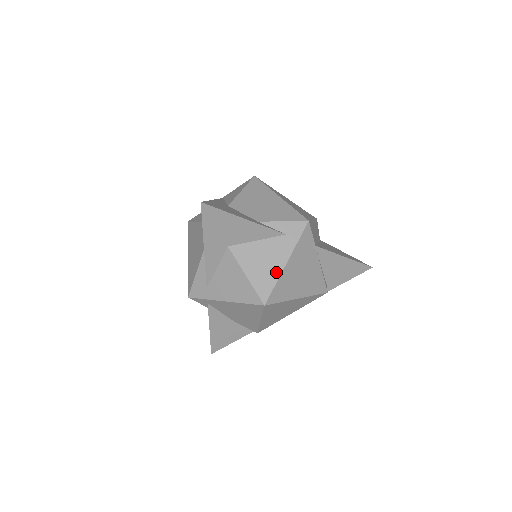
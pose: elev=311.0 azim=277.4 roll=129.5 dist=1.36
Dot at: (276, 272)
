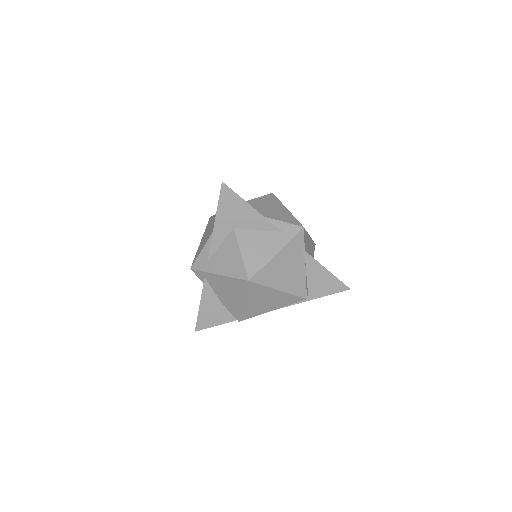
Dot at: (266, 258)
